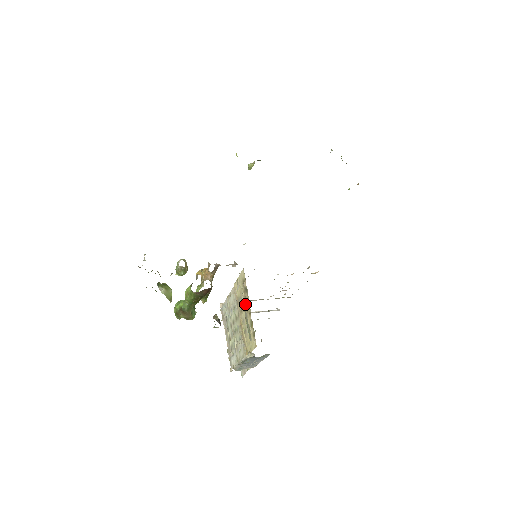
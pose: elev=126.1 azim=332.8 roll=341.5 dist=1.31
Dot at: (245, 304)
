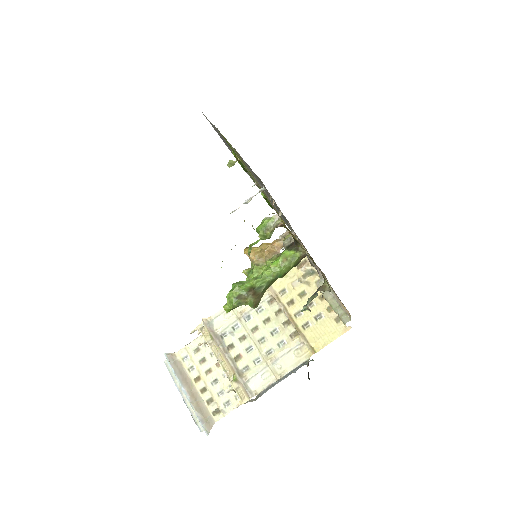
Dot at: (306, 291)
